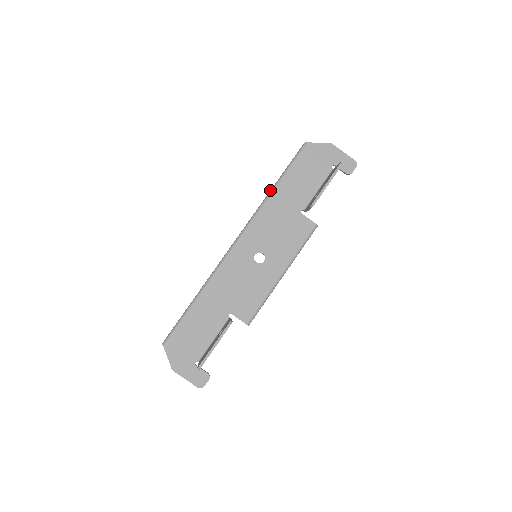
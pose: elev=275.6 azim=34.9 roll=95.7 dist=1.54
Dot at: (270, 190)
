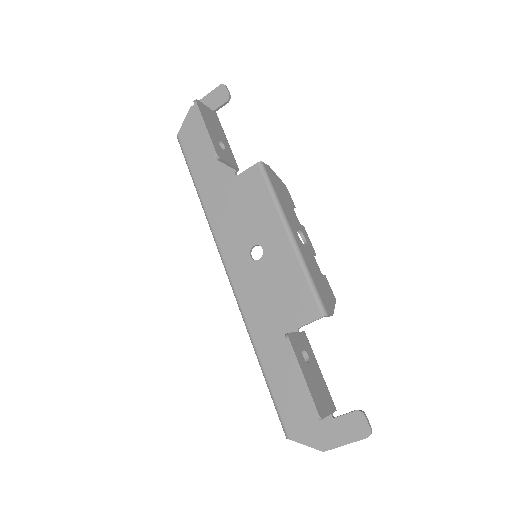
Dot at: occluded
